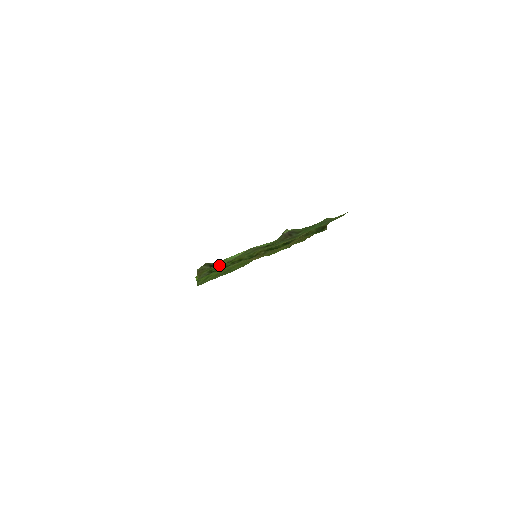
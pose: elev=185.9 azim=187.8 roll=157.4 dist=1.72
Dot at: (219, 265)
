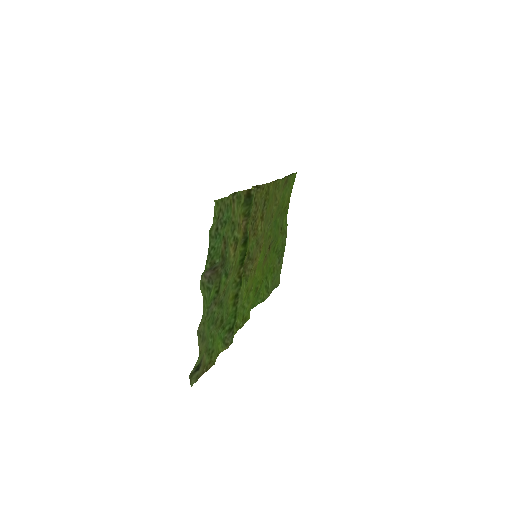
Dot at: (227, 321)
